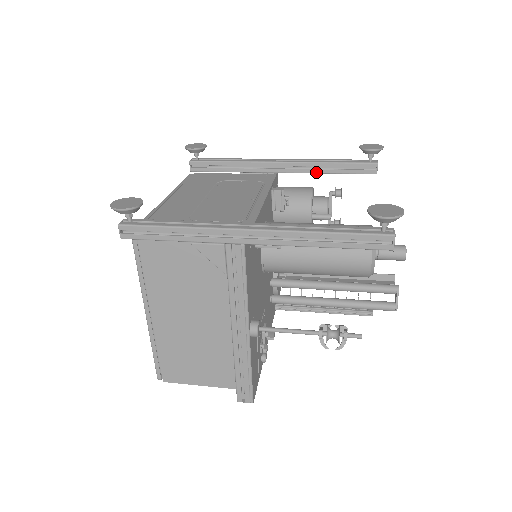
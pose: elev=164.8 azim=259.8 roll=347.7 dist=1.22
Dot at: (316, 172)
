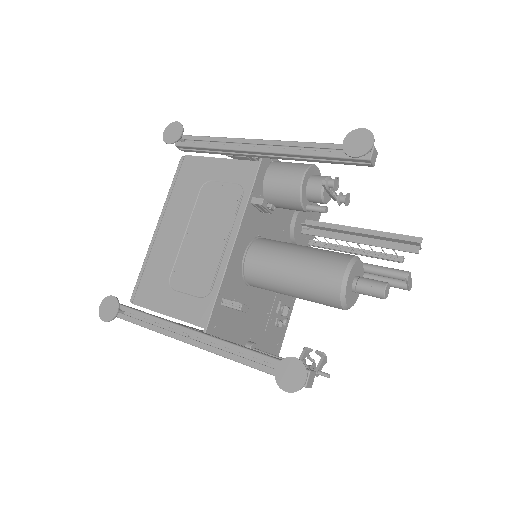
Dot at: (302, 160)
